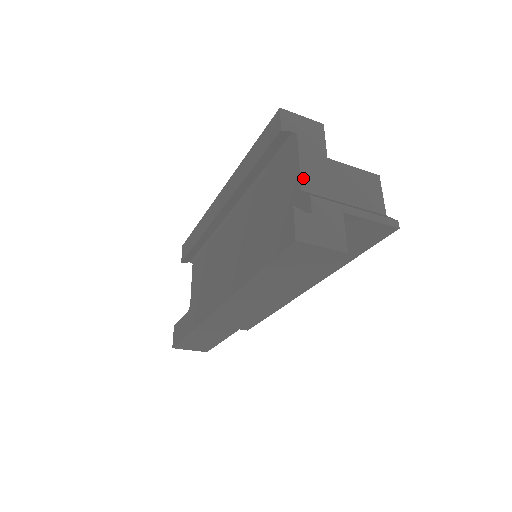
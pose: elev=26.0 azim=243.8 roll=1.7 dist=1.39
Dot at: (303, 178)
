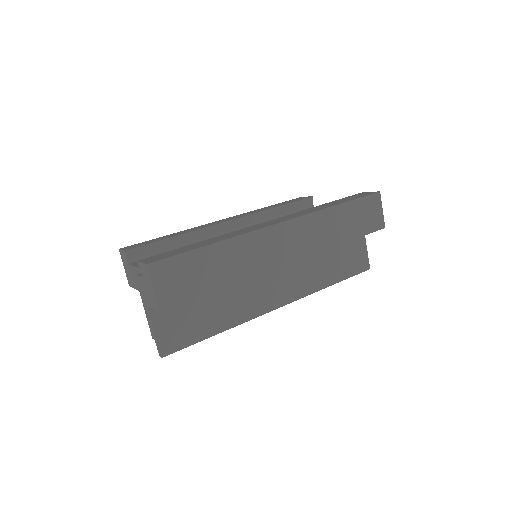
Dot at: occluded
